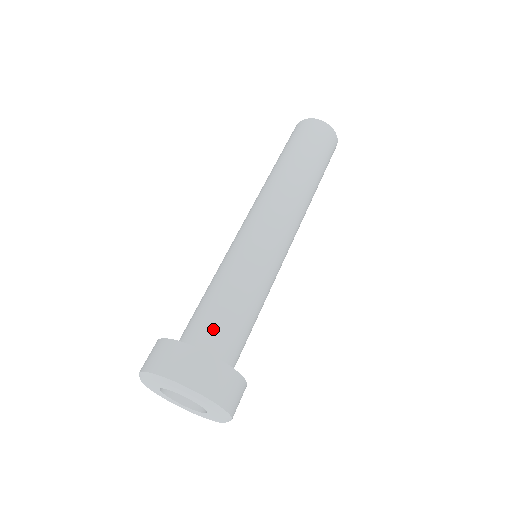
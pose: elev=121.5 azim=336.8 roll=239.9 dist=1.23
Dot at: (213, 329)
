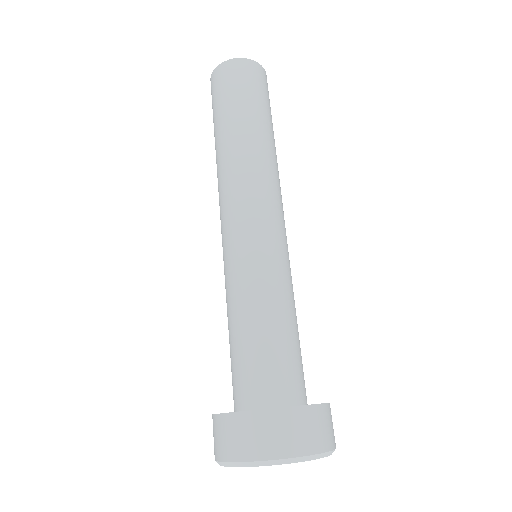
Dot at: (284, 371)
